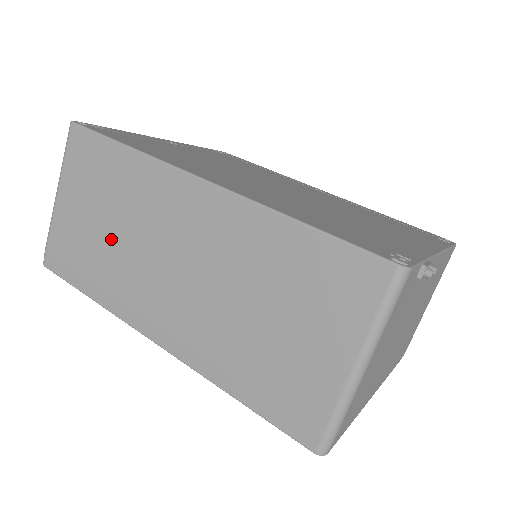
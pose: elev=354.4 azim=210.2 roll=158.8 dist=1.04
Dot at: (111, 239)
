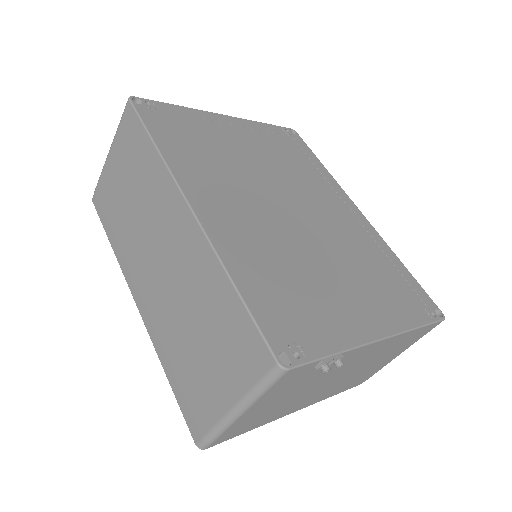
Dot at: (130, 211)
